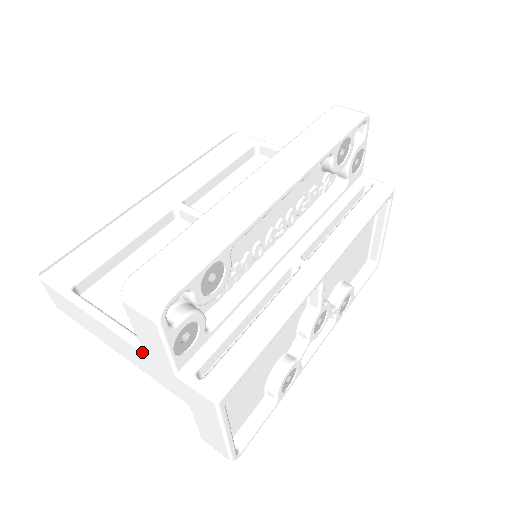
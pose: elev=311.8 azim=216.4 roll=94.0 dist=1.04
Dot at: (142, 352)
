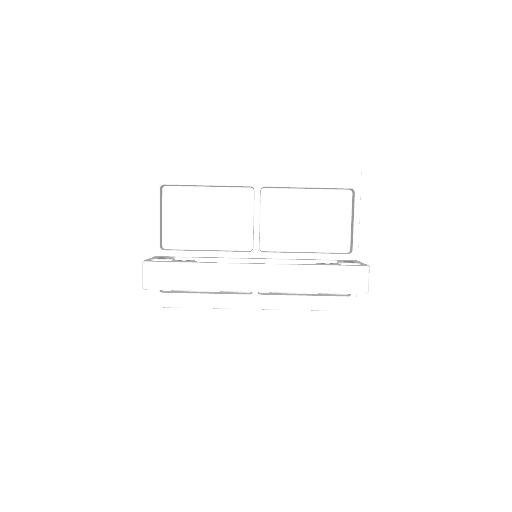
Dot at: (154, 255)
